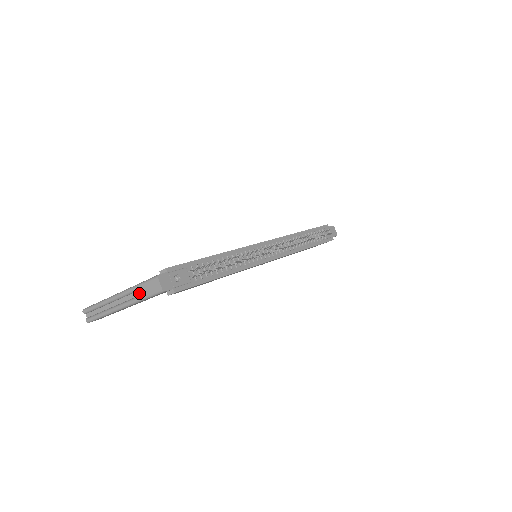
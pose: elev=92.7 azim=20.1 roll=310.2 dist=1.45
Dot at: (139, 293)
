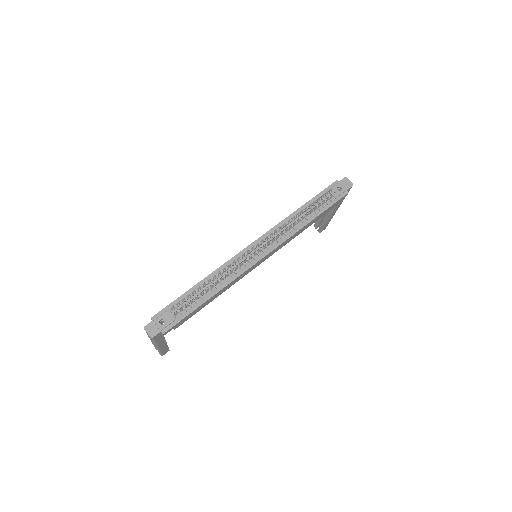
Dot at: occluded
